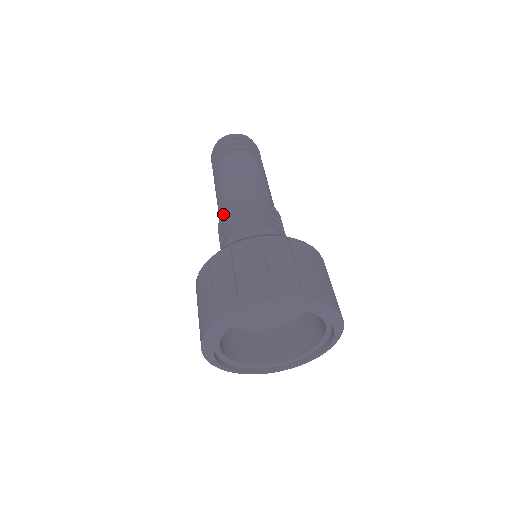
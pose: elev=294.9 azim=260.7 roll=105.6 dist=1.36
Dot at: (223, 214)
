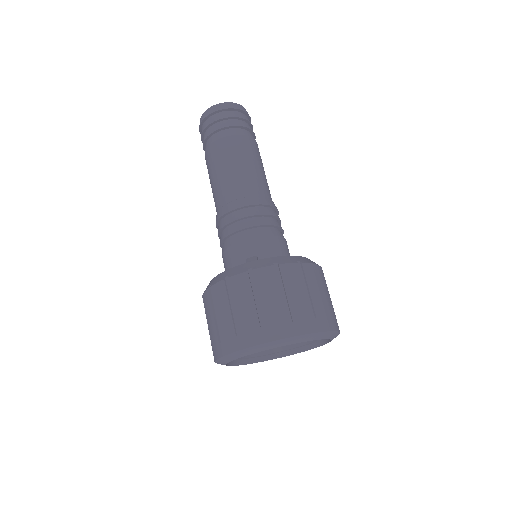
Dot at: (218, 218)
